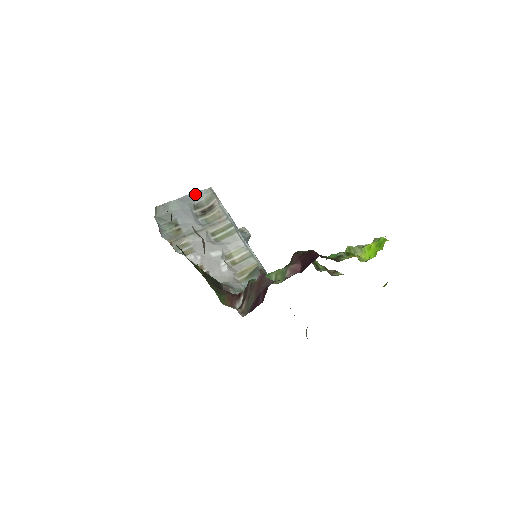
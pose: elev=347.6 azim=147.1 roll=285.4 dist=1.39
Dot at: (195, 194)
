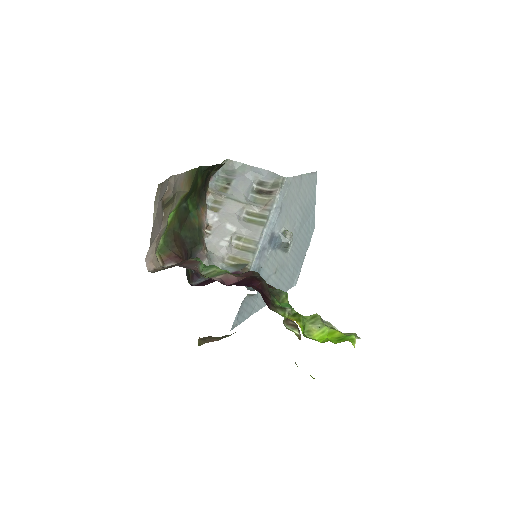
Dot at: (269, 173)
